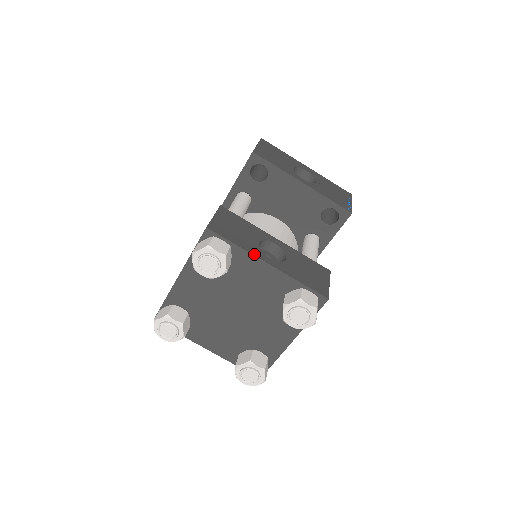
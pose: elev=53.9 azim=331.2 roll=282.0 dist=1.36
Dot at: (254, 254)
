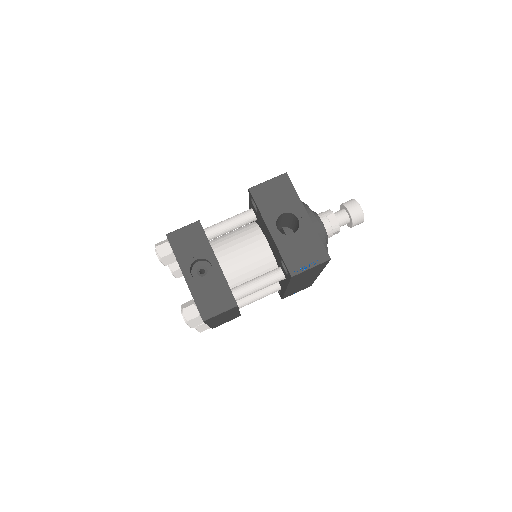
Dot at: (181, 266)
